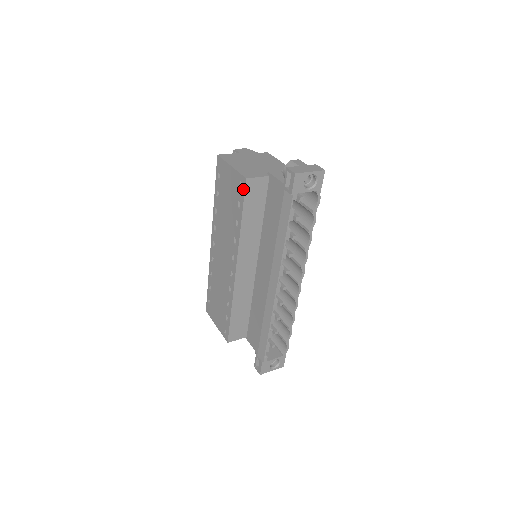
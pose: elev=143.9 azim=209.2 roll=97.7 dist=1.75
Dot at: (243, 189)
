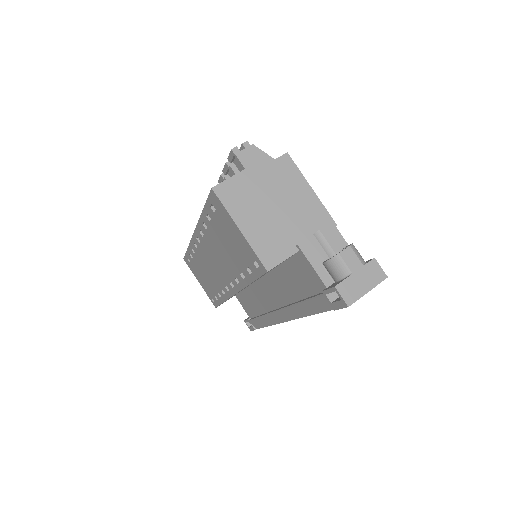
Dot at: (260, 272)
